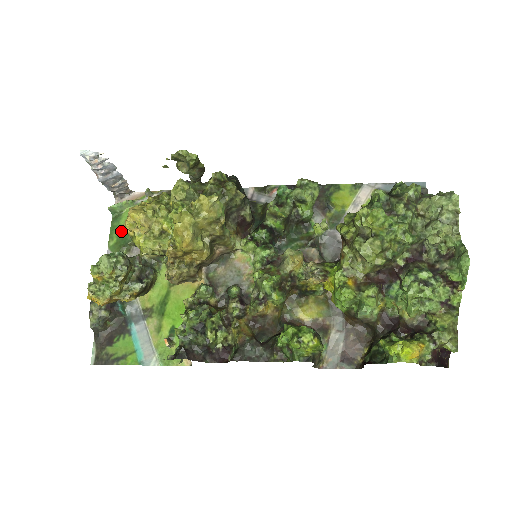
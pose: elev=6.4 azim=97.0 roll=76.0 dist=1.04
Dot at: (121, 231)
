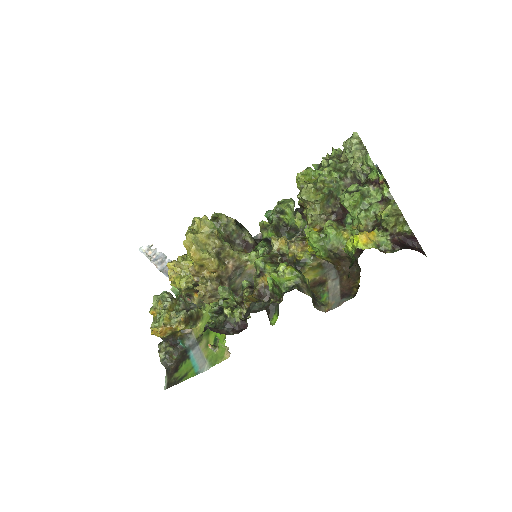
Dot at: occluded
